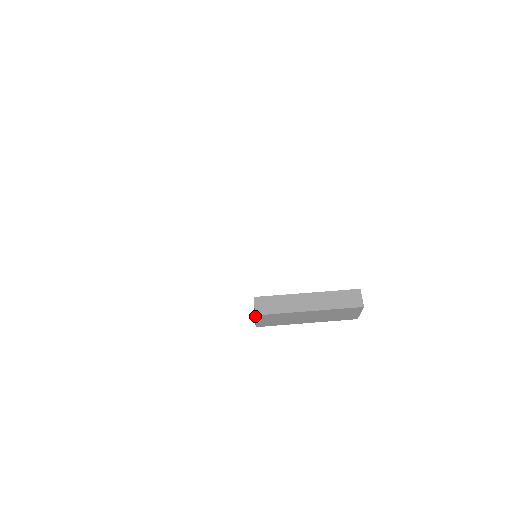
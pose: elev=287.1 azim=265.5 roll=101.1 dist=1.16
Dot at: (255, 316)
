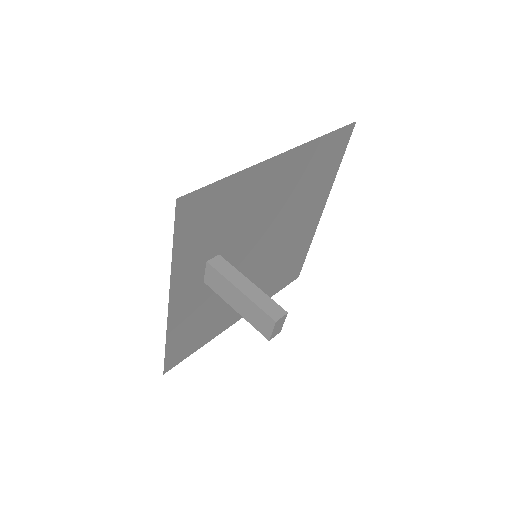
Dot at: (207, 263)
